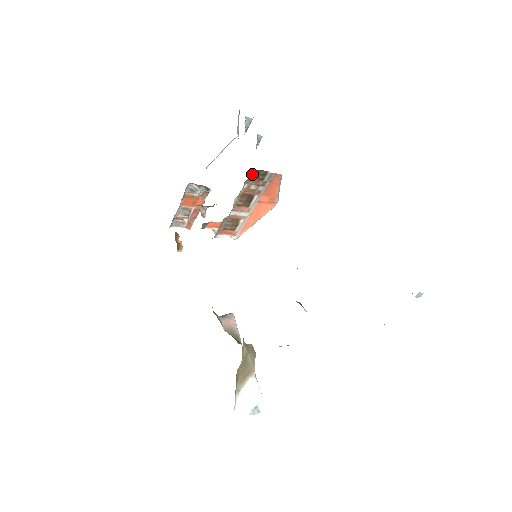
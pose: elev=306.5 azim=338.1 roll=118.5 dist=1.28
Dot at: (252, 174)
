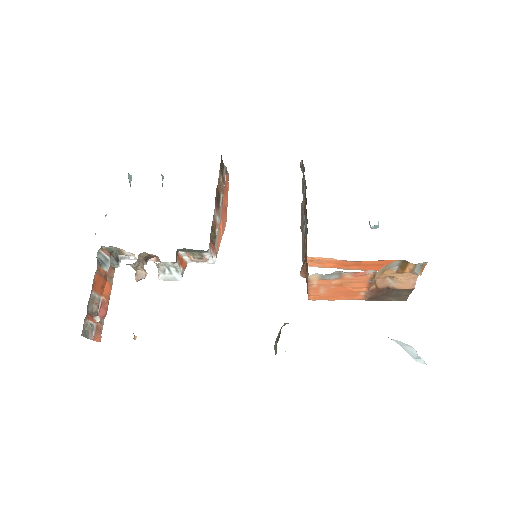
Dot at: occluded
